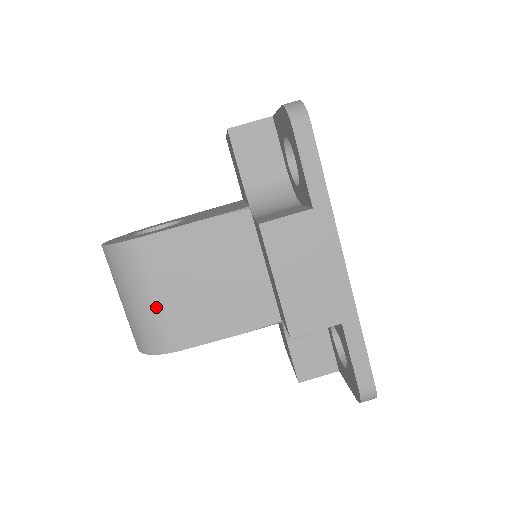
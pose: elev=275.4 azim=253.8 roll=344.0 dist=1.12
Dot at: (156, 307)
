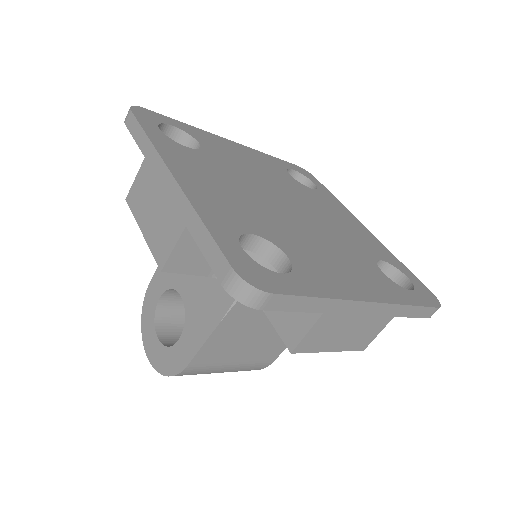
Dot at: (237, 367)
